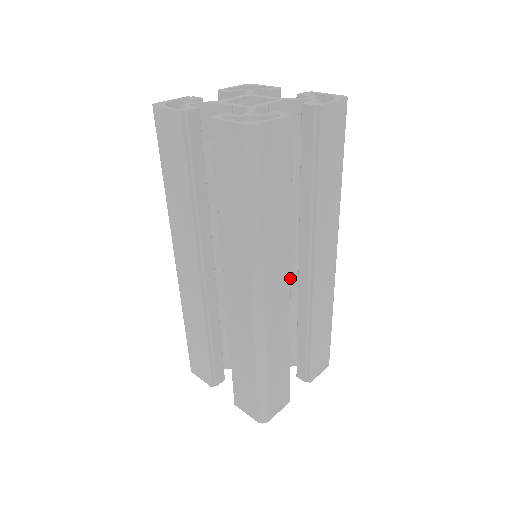
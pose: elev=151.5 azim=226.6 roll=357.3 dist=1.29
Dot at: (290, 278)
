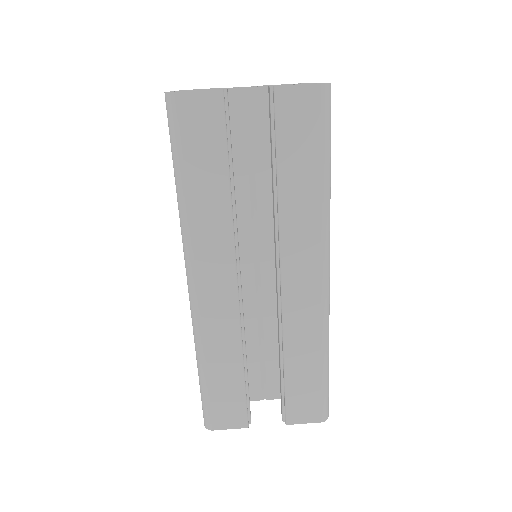
Dot at: occluded
